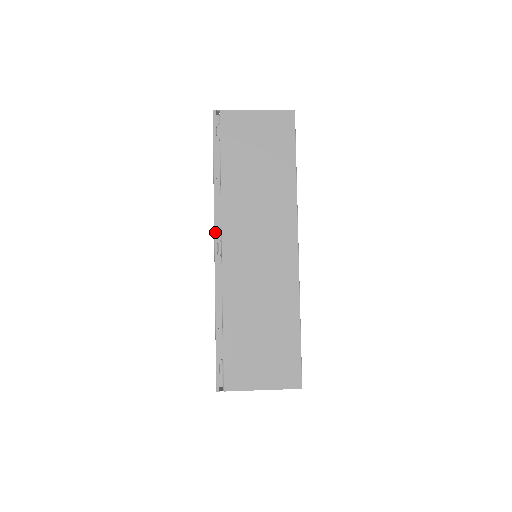
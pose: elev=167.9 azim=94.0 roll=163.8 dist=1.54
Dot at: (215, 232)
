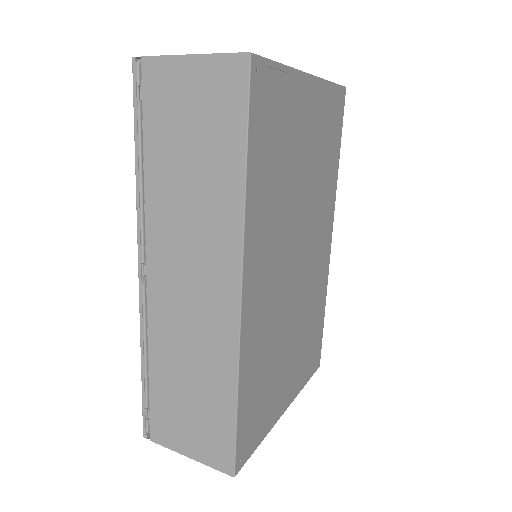
Dot at: (138, 250)
